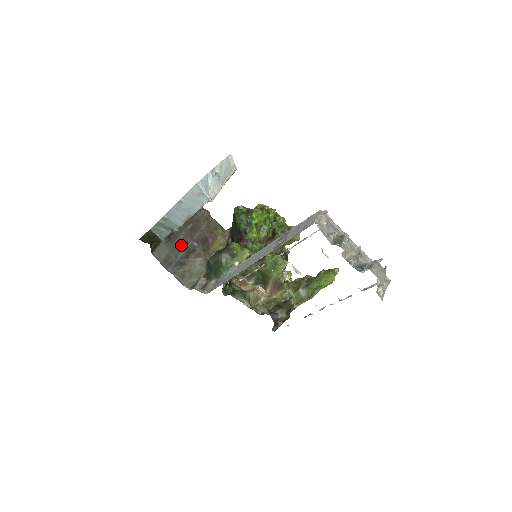
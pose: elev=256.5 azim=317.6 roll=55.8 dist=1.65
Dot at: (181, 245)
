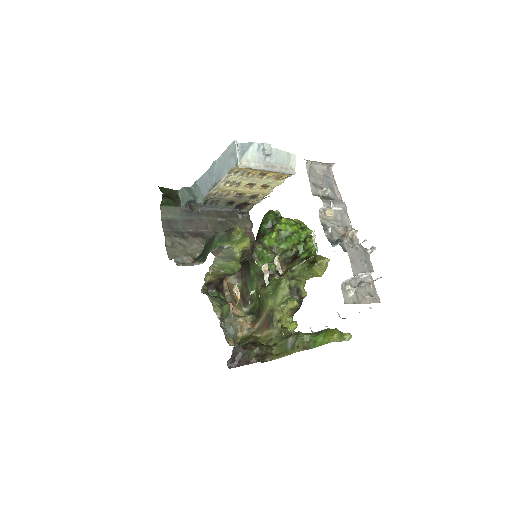
Dot at: (198, 224)
